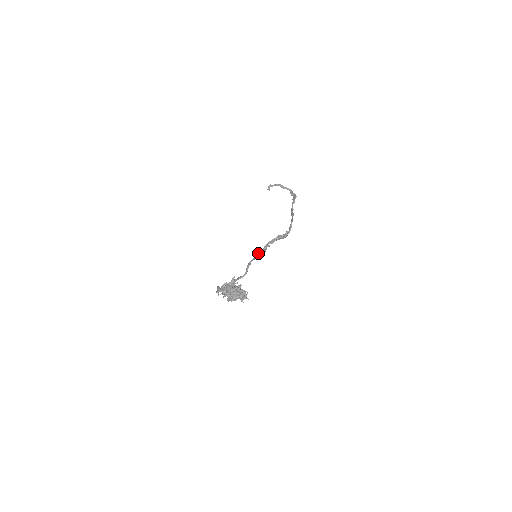
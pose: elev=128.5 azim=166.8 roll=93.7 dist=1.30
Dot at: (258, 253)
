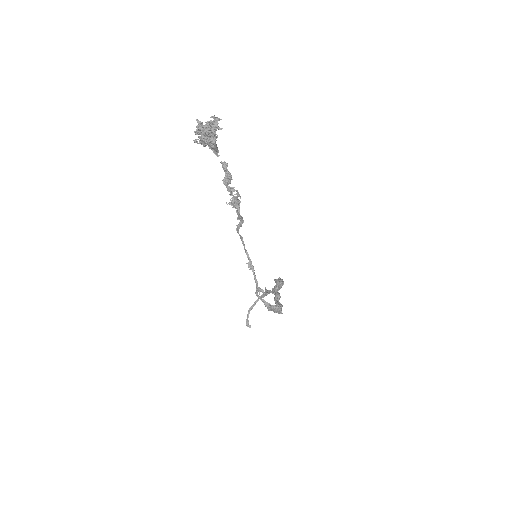
Dot at: (274, 298)
